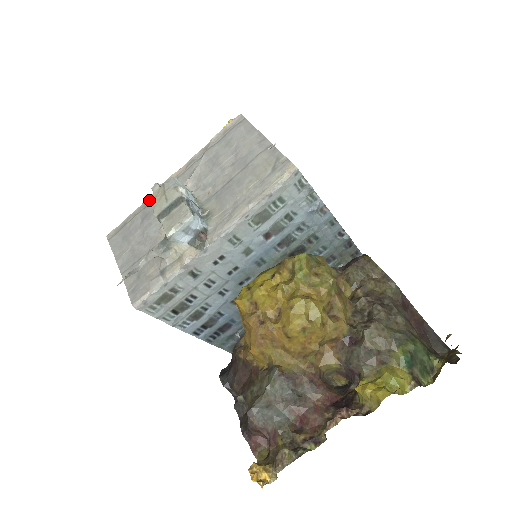
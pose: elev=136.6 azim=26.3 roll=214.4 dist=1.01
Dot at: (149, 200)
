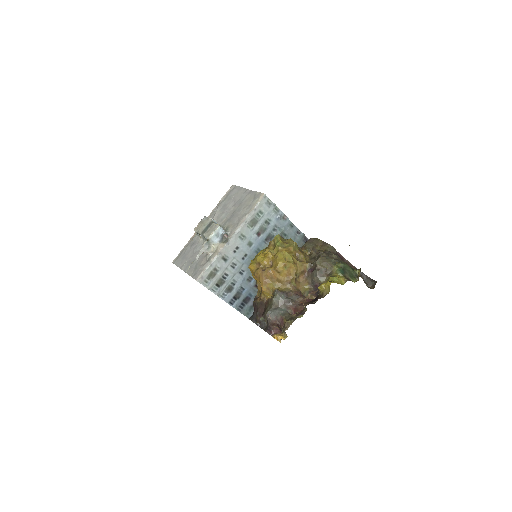
Dot at: (195, 229)
